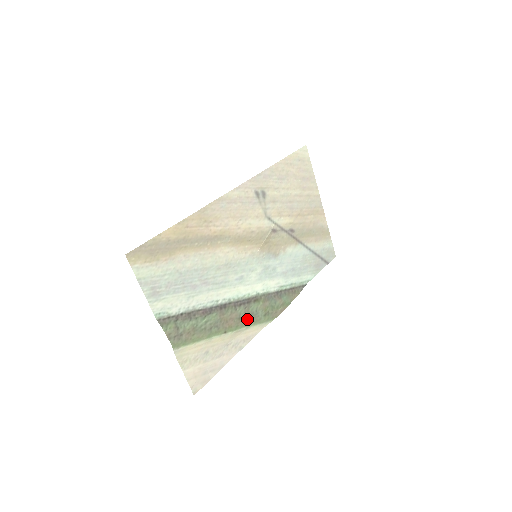
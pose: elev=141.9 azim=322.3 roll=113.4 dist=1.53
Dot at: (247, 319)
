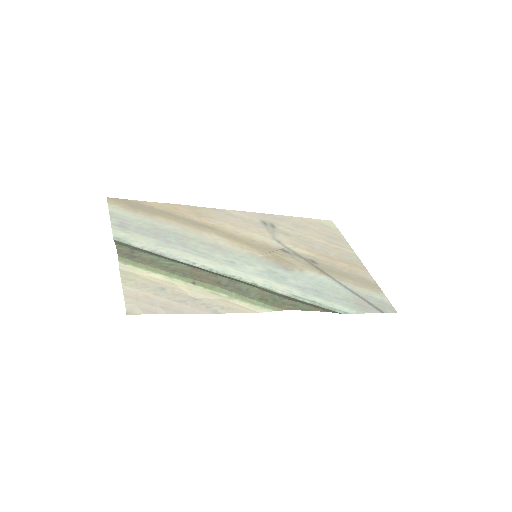
Dot at: (230, 289)
